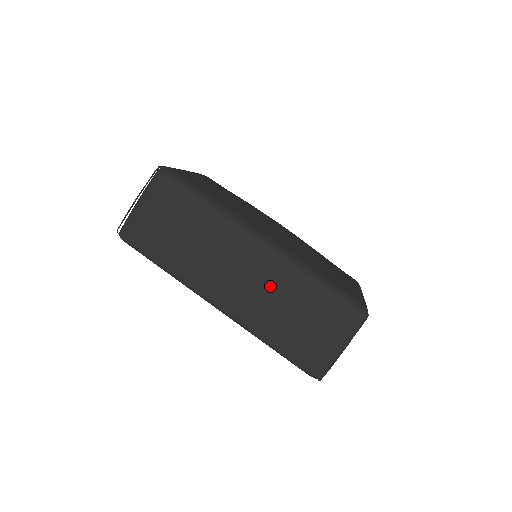
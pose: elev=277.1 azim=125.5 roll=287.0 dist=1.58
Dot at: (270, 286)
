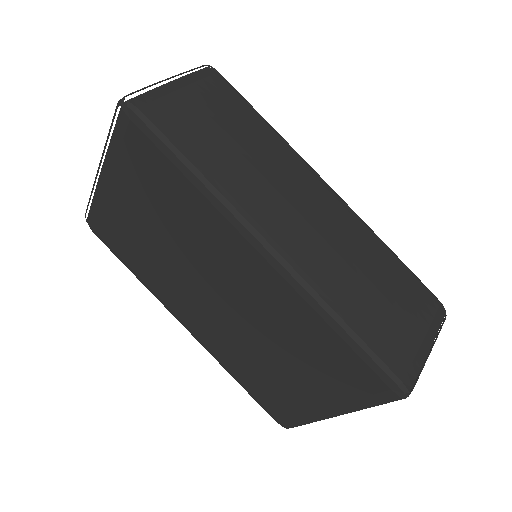
Dot at: (345, 239)
